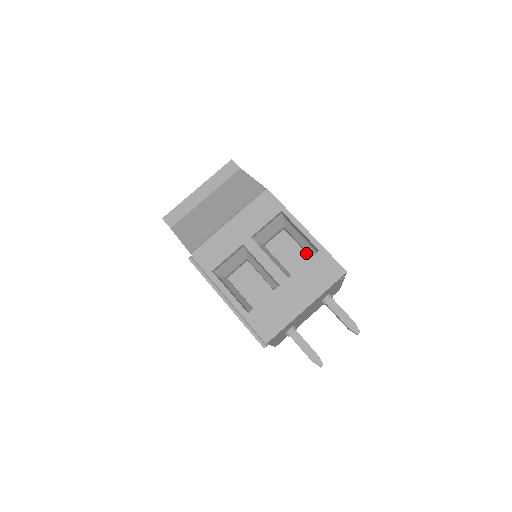
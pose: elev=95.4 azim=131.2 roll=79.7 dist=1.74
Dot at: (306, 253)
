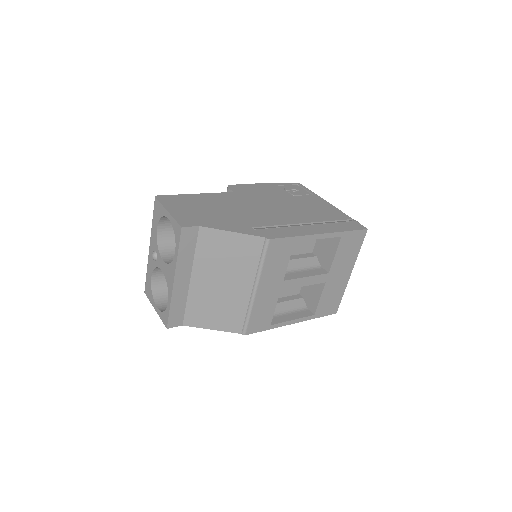
Dot at: occluded
